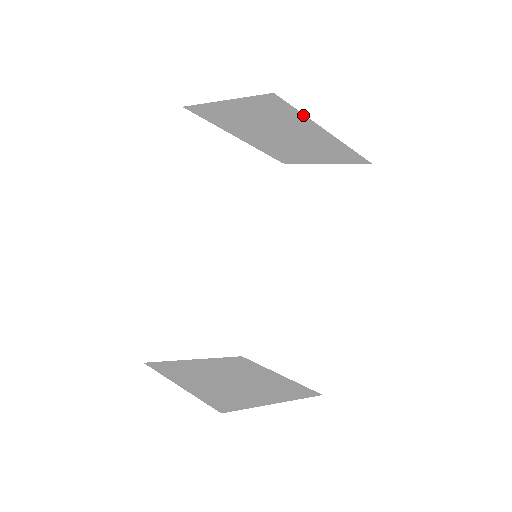
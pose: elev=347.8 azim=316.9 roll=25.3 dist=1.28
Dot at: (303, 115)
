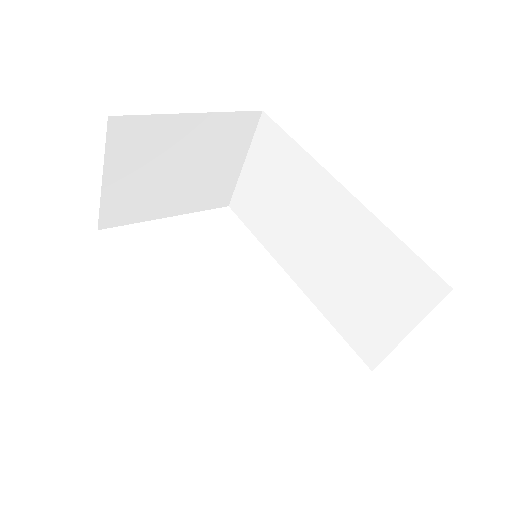
Dot at: (154, 116)
